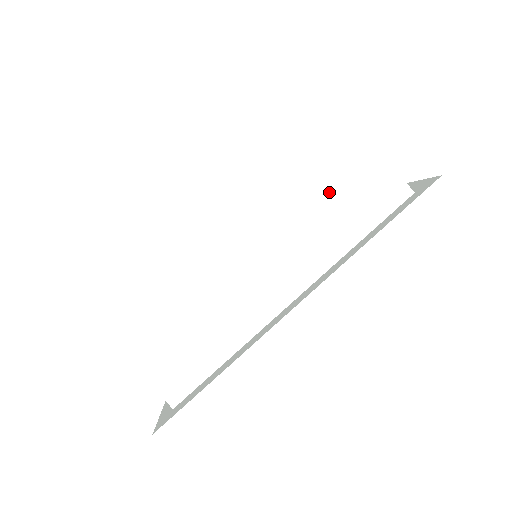
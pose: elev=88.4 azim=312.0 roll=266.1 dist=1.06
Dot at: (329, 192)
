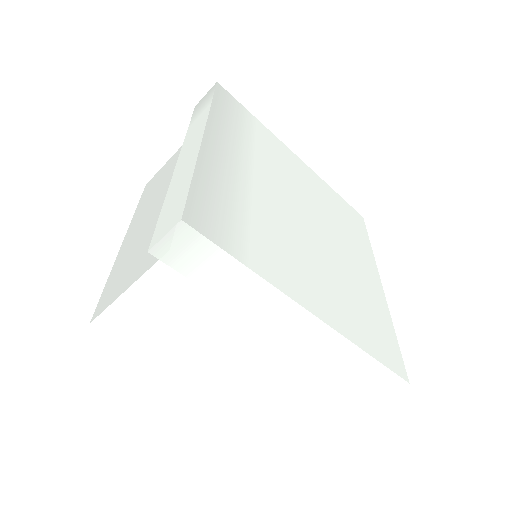
Dot at: occluded
